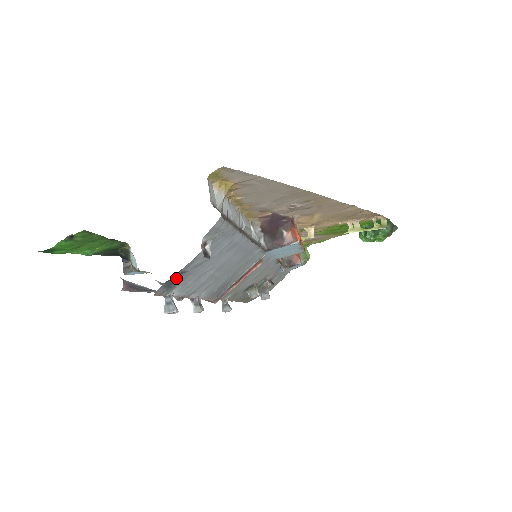
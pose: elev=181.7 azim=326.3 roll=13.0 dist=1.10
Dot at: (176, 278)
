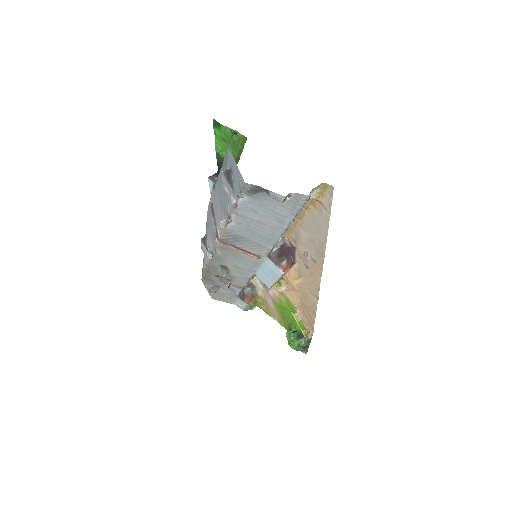
Dot at: (258, 192)
